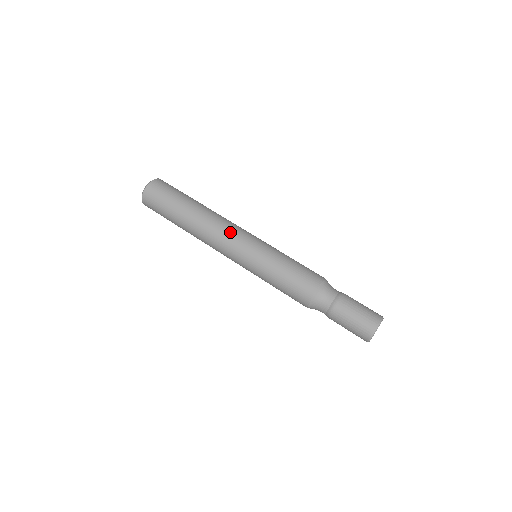
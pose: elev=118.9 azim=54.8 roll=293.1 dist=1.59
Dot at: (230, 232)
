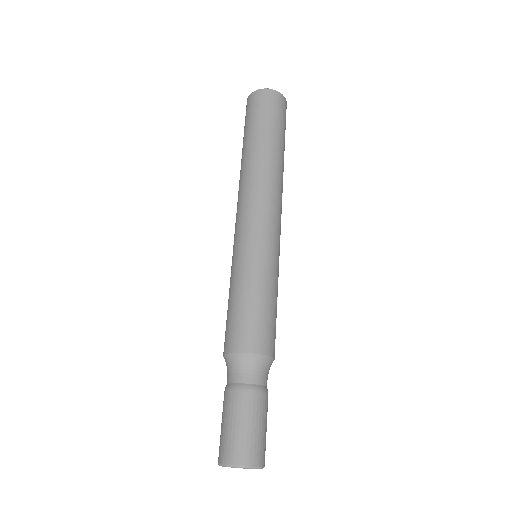
Dot at: (252, 206)
